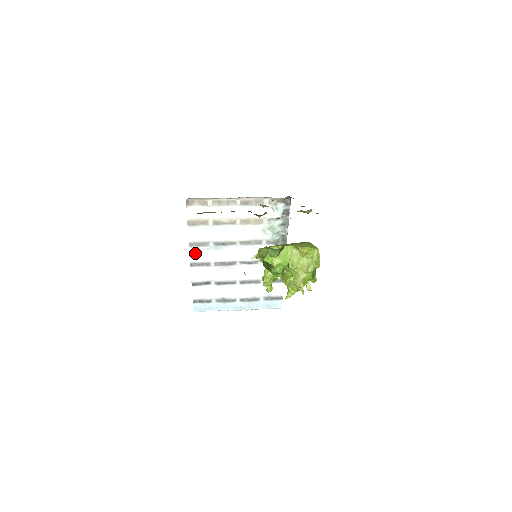
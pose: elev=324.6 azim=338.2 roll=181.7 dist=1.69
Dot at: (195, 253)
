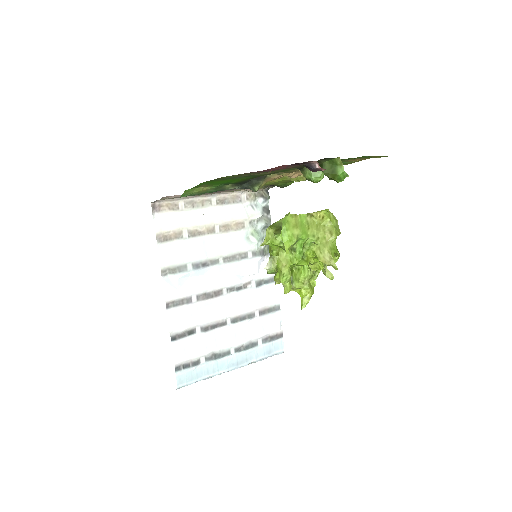
Dot at: (170, 285)
